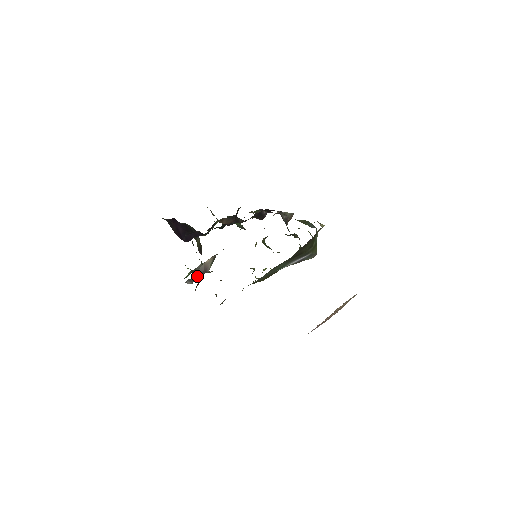
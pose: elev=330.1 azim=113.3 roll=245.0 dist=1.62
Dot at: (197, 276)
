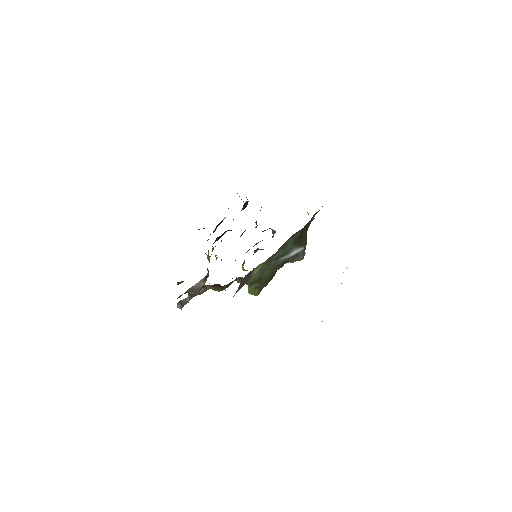
Dot at: (188, 298)
